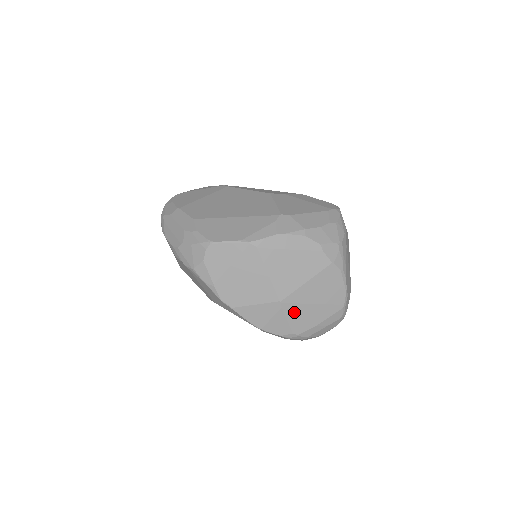
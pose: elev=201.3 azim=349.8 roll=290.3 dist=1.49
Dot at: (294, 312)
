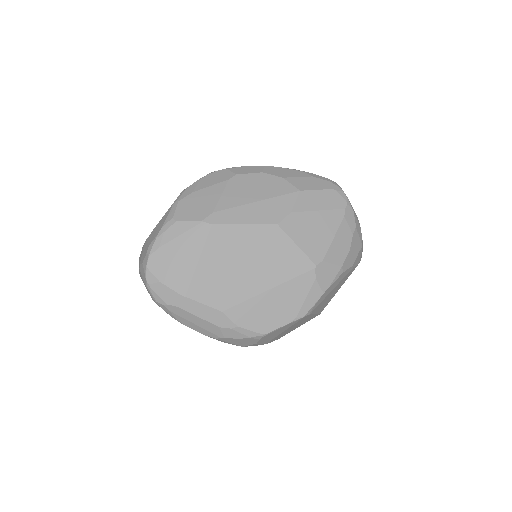
Dot at: occluded
